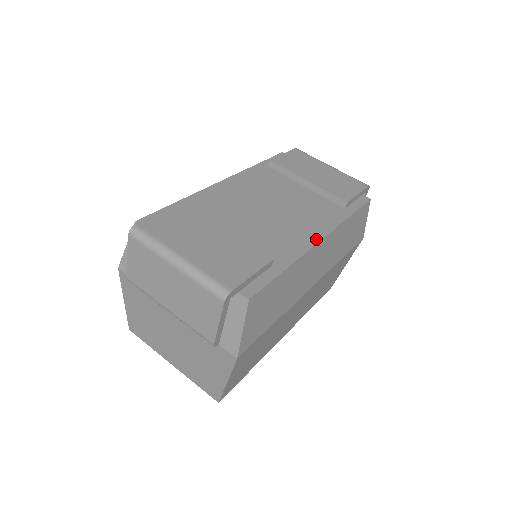
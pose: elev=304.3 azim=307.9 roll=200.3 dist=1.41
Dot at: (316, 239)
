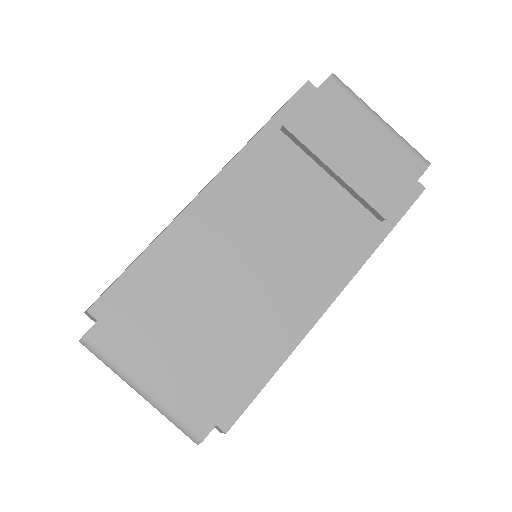
Dot at: (326, 303)
